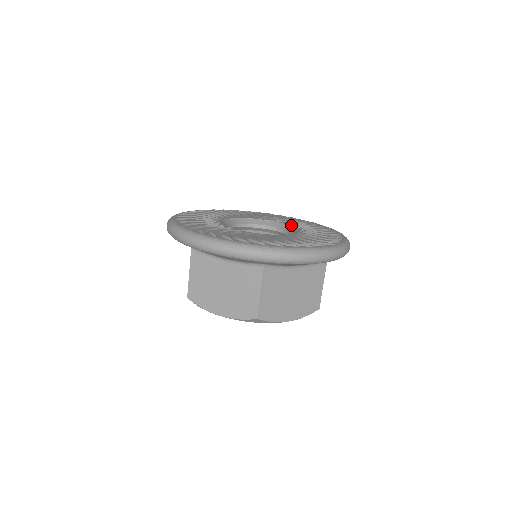
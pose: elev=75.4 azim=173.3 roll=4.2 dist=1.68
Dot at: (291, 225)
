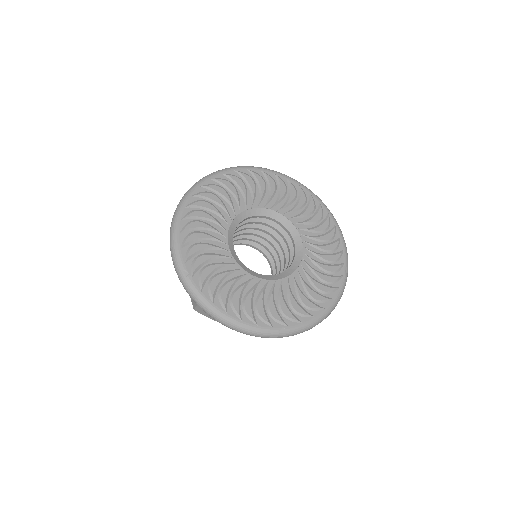
Dot at: (294, 222)
